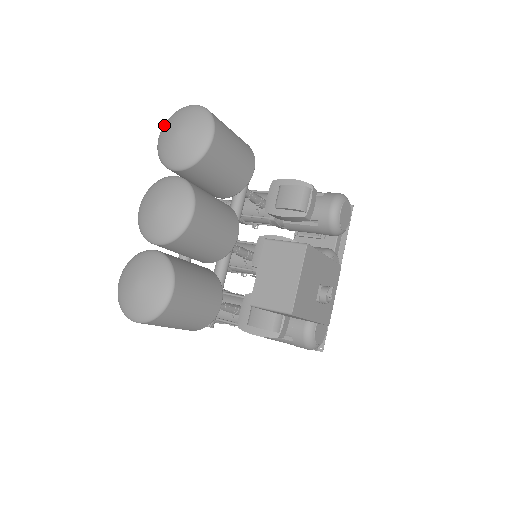
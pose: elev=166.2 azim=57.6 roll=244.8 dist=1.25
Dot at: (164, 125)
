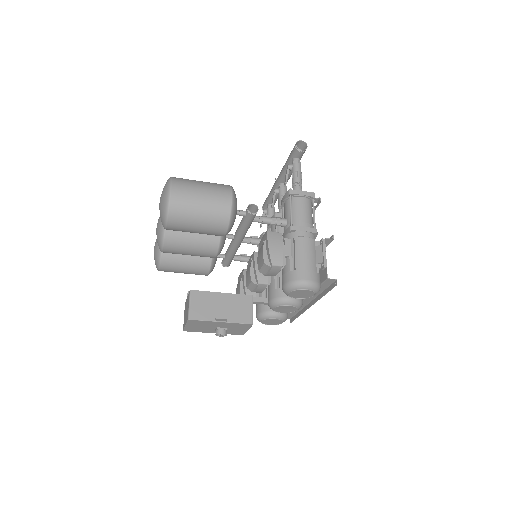
Dot at: occluded
